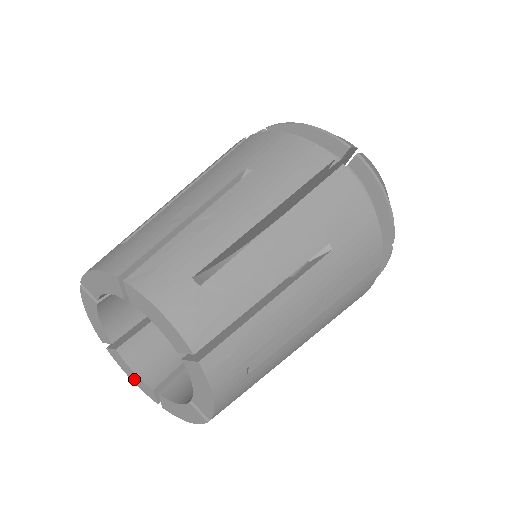
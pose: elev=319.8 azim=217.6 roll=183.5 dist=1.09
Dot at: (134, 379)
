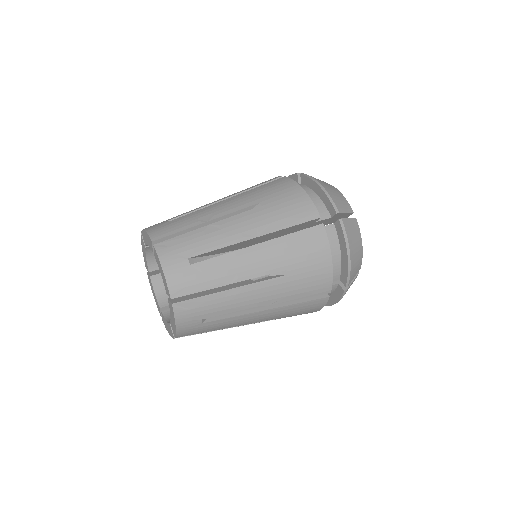
Dot at: (154, 297)
